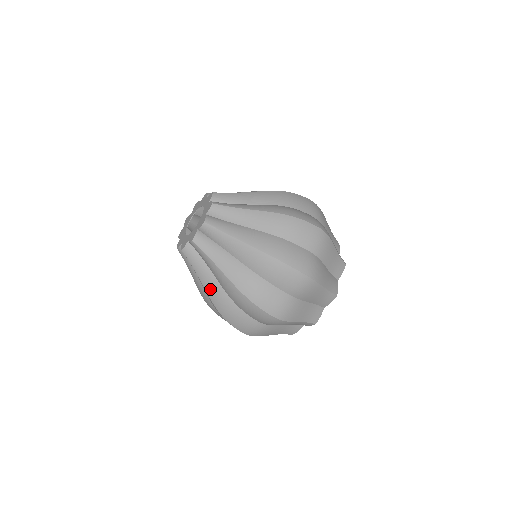
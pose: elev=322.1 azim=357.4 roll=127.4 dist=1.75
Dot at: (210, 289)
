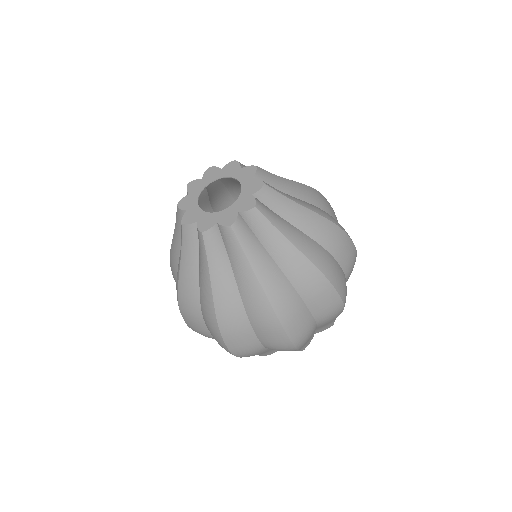
Dot at: (269, 280)
